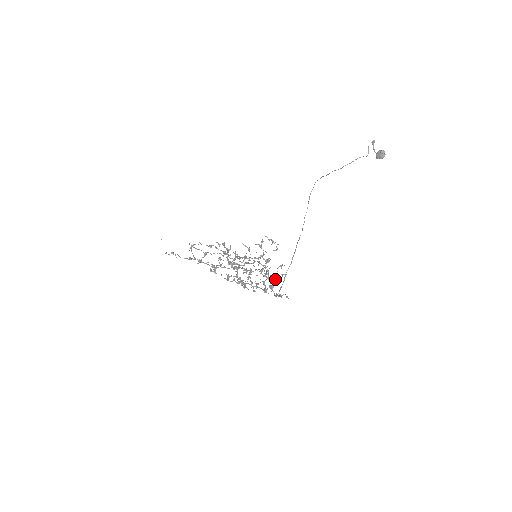
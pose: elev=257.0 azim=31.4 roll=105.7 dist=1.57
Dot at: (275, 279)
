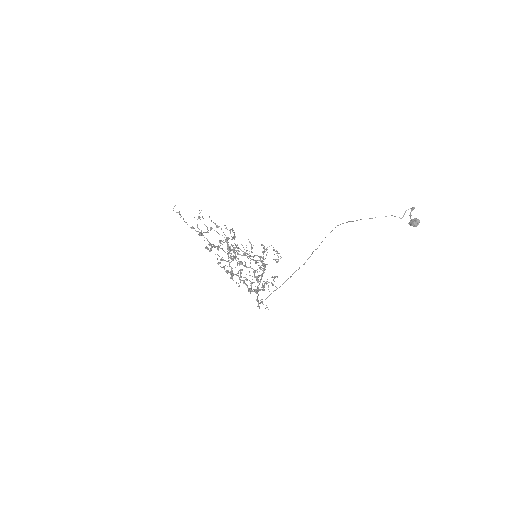
Dot at: (264, 285)
